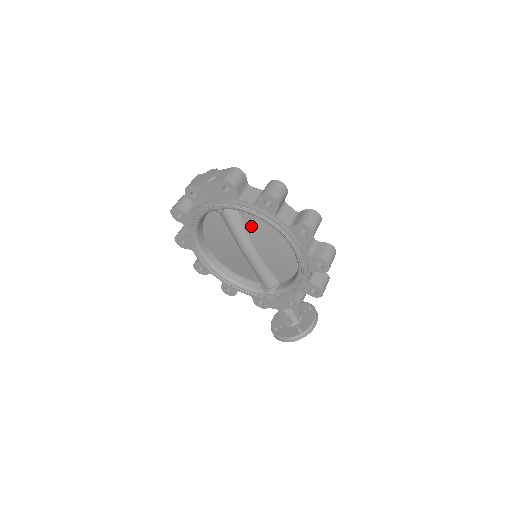
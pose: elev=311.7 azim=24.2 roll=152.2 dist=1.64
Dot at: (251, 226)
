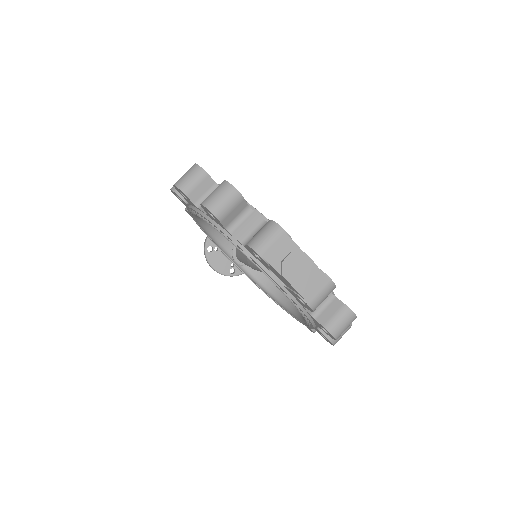
Dot at: occluded
